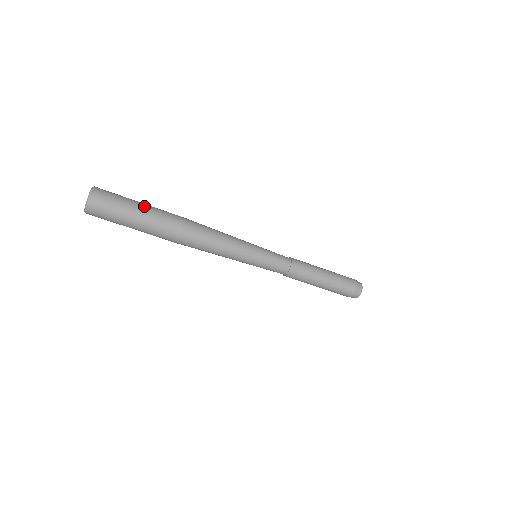
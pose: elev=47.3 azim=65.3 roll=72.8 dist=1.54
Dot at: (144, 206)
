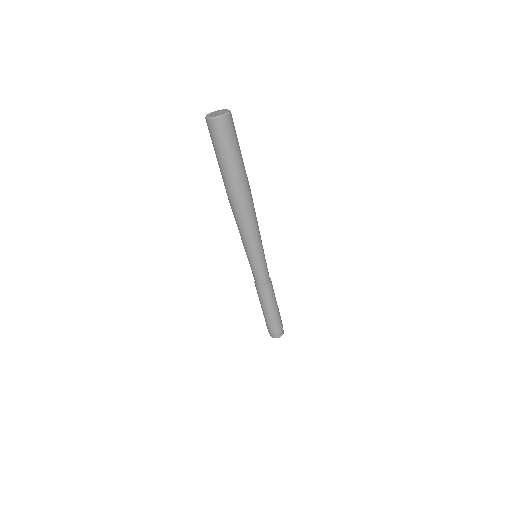
Dot at: occluded
